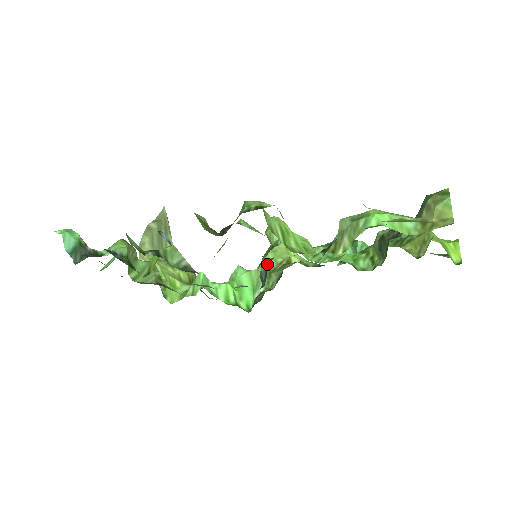
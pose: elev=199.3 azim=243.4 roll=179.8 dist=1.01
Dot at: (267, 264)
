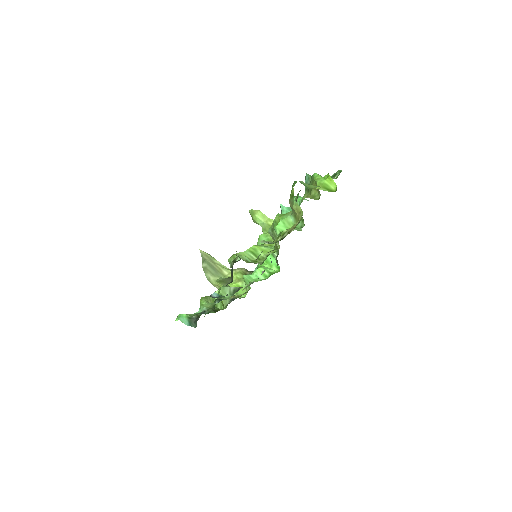
Dot at: occluded
